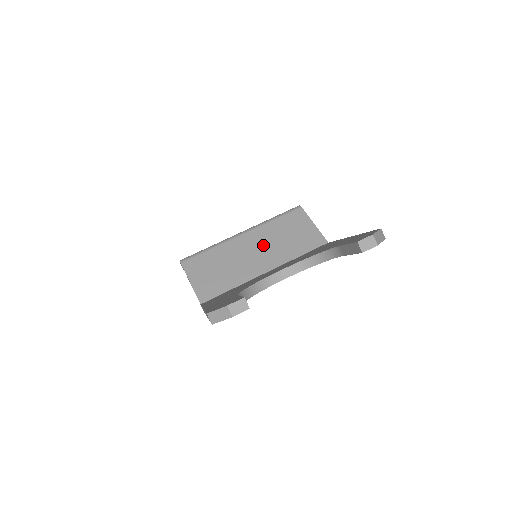
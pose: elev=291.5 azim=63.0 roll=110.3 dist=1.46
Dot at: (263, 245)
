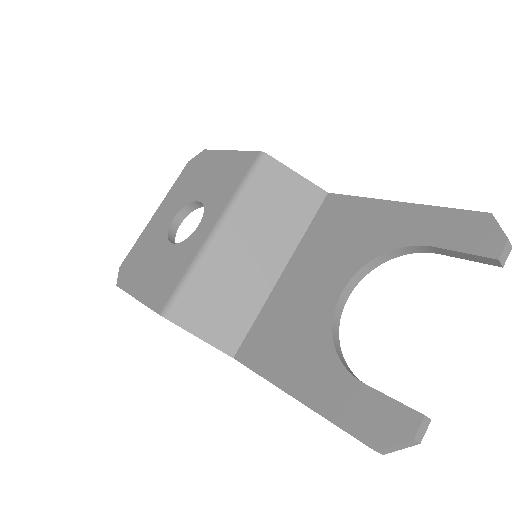
Dot at: (255, 236)
